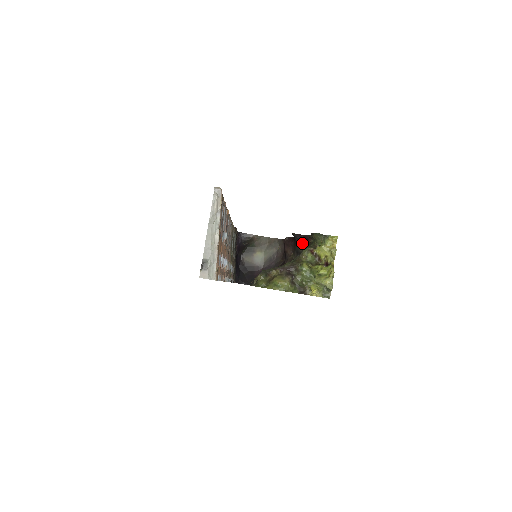
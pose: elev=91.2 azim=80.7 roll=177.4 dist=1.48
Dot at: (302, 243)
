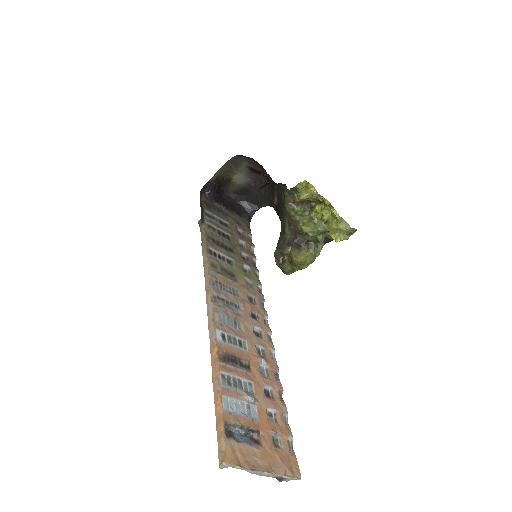
Dot at: occluded
